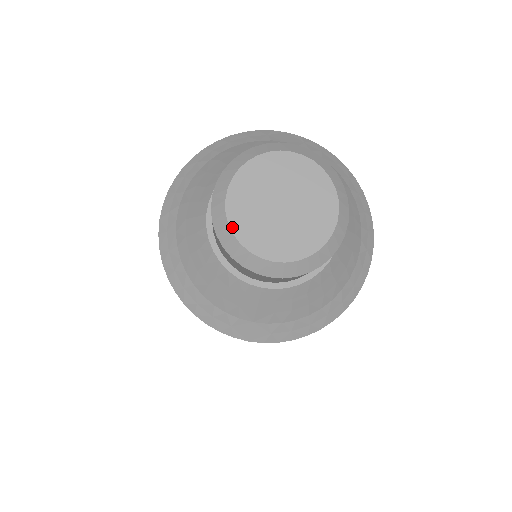
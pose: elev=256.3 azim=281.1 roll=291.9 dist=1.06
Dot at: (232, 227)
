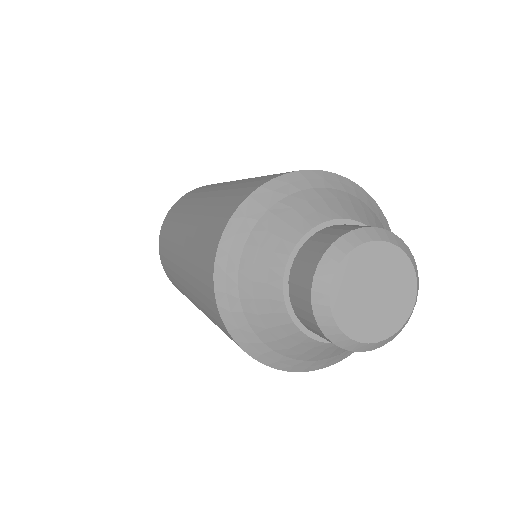
Dot at: (363, 341)
